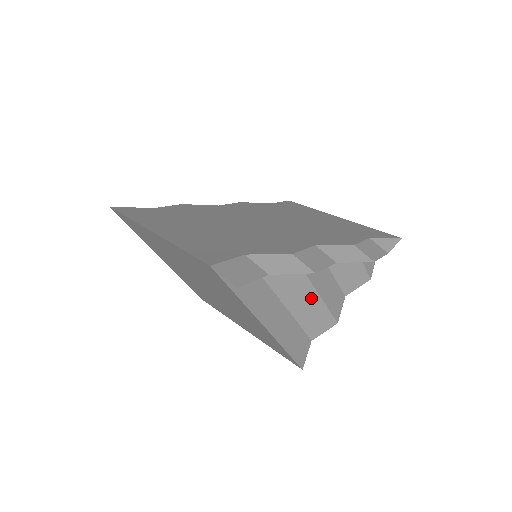
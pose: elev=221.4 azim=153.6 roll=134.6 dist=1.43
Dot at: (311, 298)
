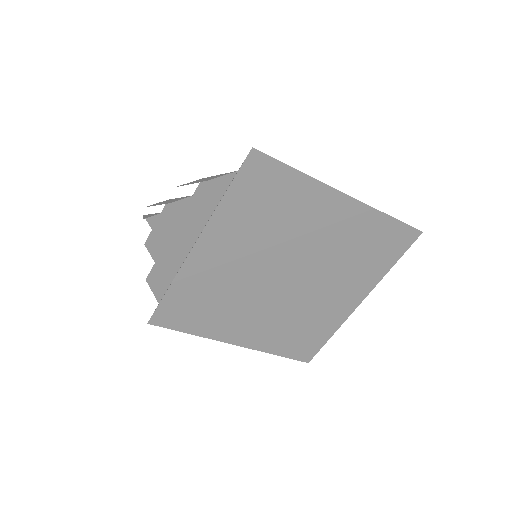
Dot at: occluded
